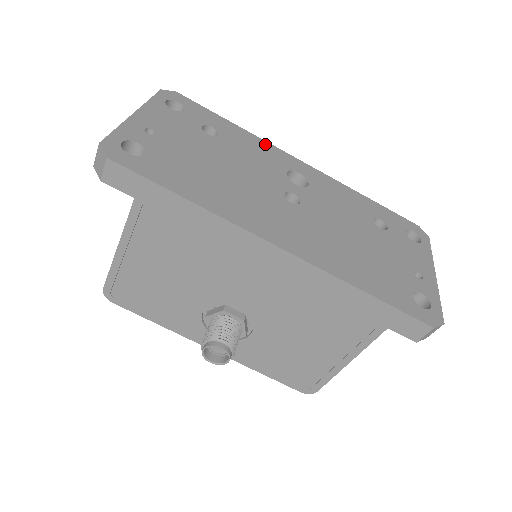
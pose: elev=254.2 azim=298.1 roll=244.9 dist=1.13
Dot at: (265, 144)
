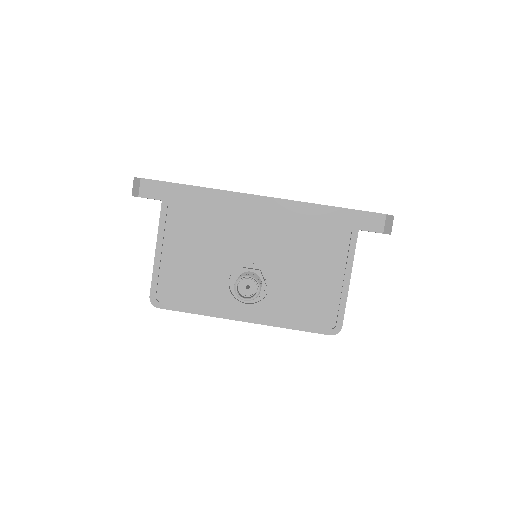
Dot at: occluded
